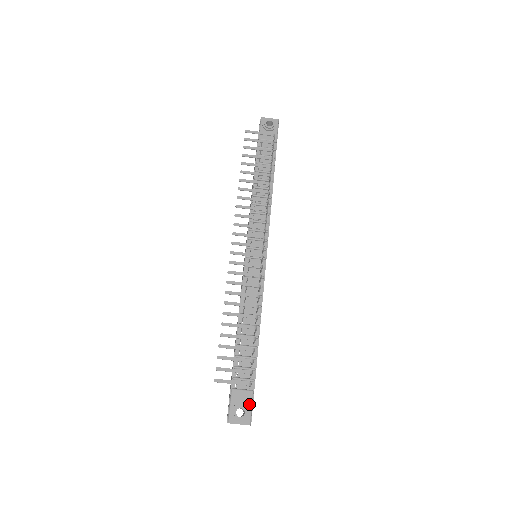
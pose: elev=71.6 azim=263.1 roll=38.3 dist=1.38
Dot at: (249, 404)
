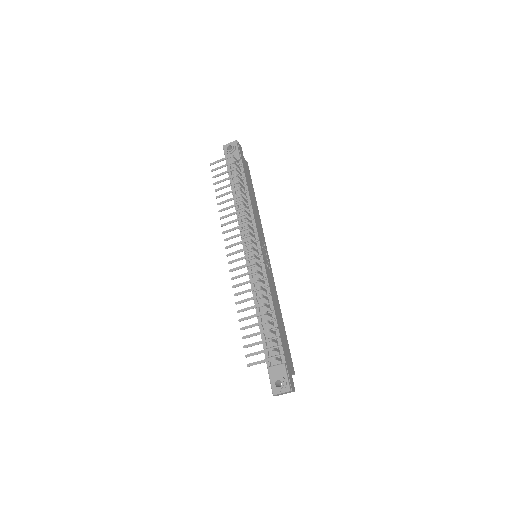
Dot at: (284, 375)
